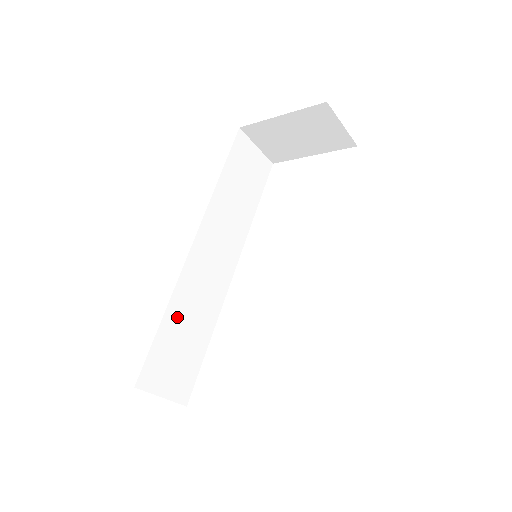
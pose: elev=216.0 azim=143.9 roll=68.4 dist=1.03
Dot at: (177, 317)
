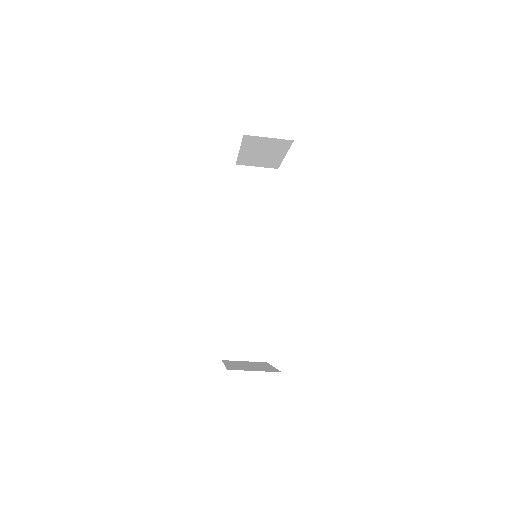
Dot at: (236, 310)
